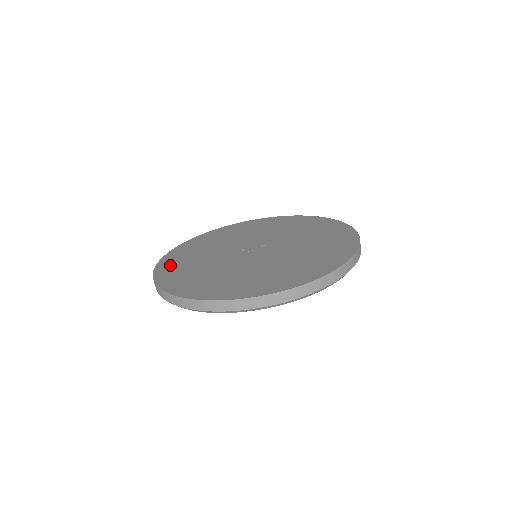
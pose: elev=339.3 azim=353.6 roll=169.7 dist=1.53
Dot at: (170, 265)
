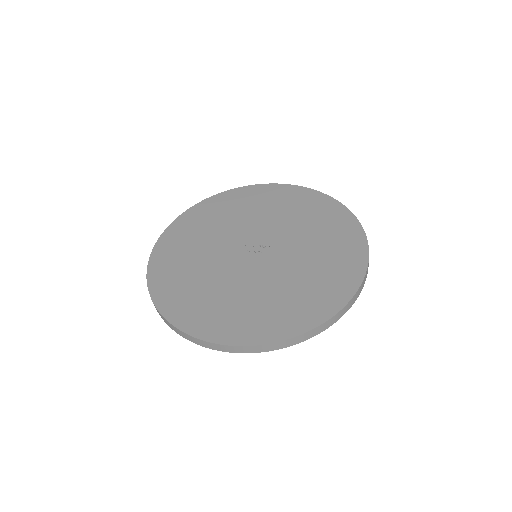
Dot at: (174, 238)
